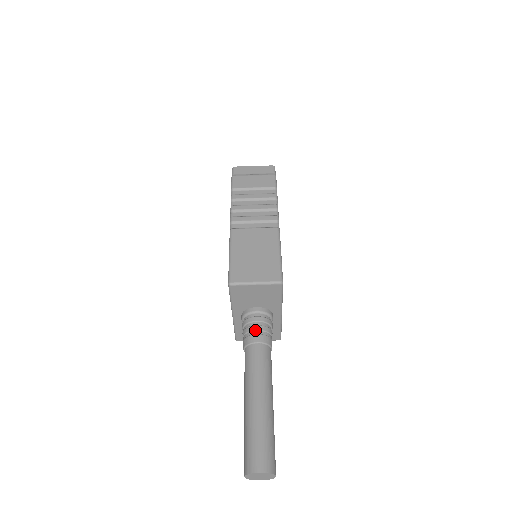
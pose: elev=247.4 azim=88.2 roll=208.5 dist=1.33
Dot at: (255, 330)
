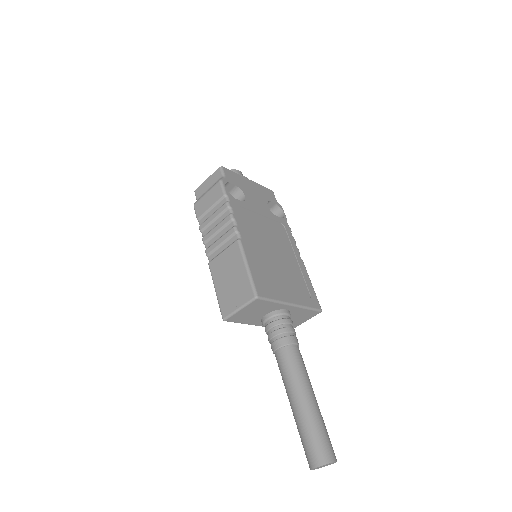
Dot at: (272, 338)
